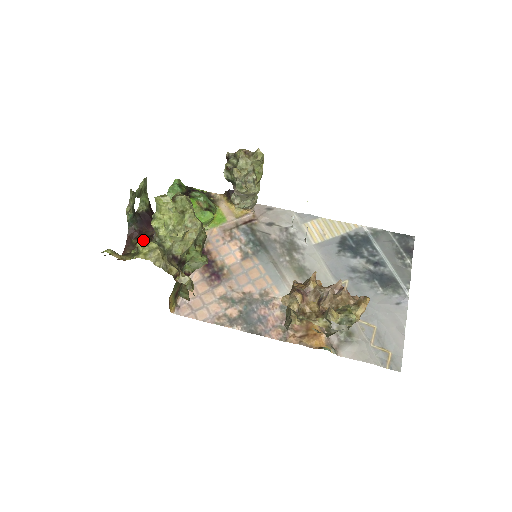
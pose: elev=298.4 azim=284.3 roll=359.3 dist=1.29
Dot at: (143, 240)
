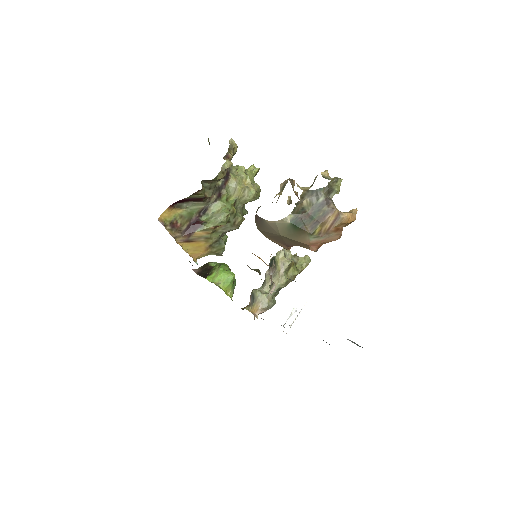
Dot at: occluded
